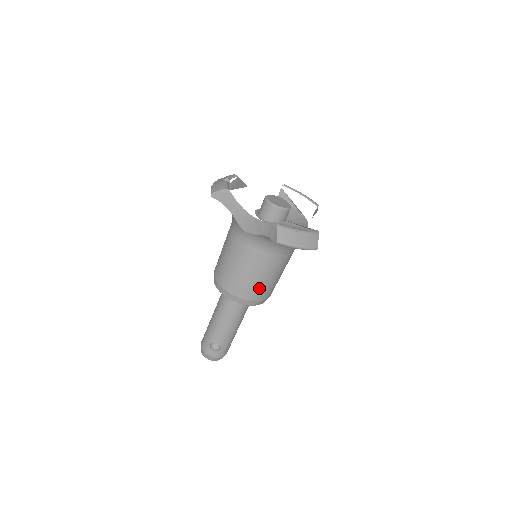
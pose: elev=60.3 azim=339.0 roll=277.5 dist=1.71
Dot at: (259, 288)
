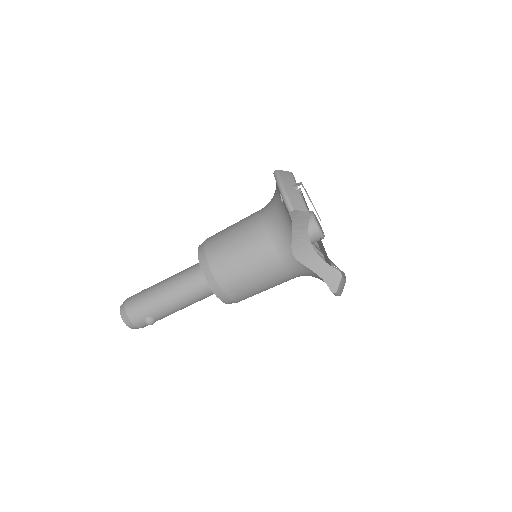
Dot at: (253, 295)
